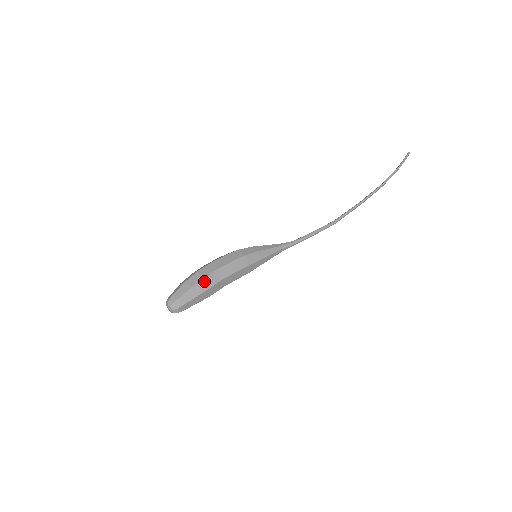
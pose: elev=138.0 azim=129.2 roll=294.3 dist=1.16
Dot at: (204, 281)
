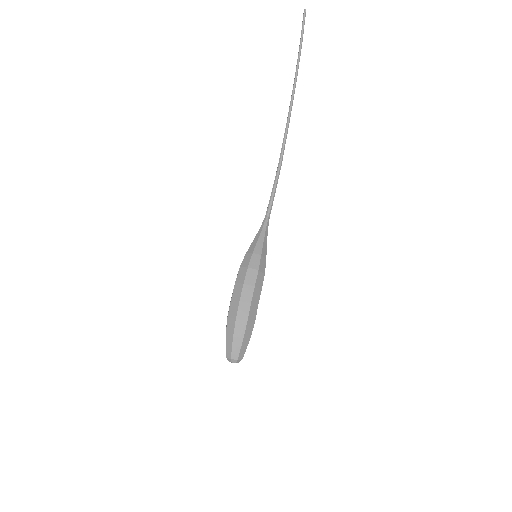
Dot at: occluded
